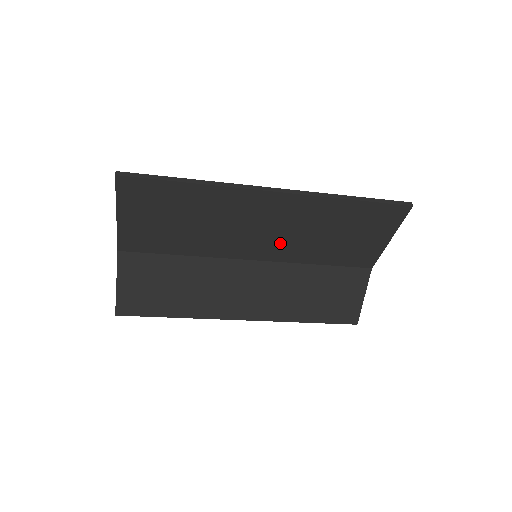
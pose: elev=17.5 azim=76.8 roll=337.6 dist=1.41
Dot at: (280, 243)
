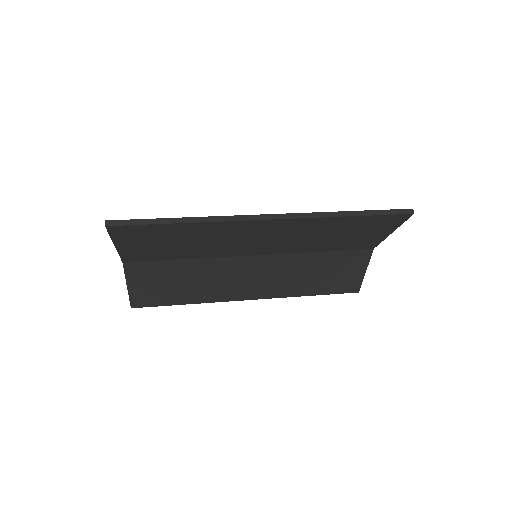
Dot at: (279, 245)
